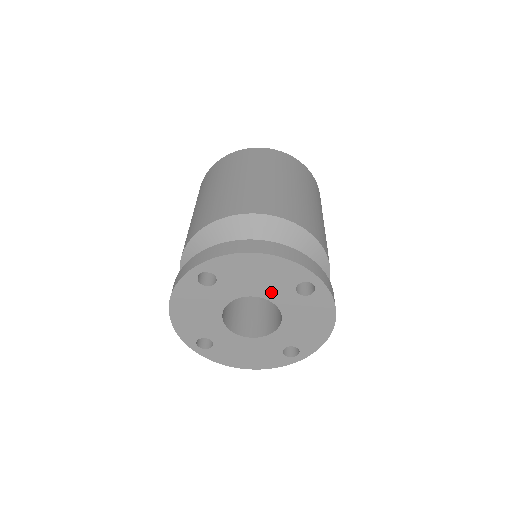
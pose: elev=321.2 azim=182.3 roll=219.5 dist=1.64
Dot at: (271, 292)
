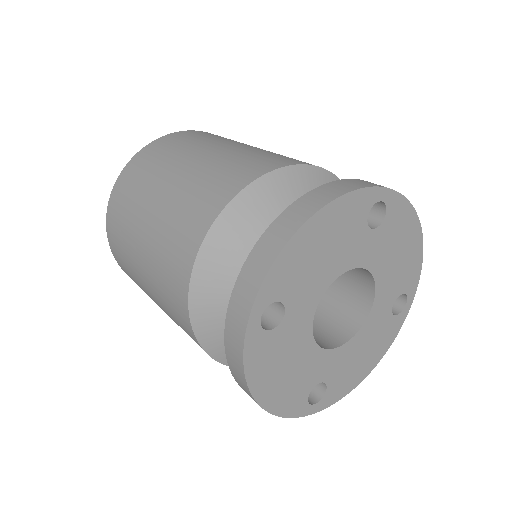
Dot at: (385, 286)
